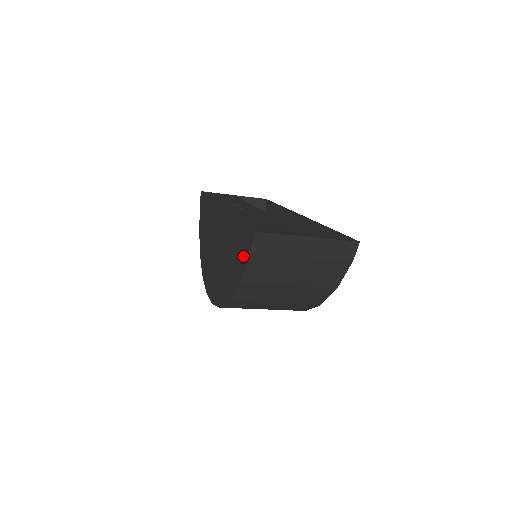
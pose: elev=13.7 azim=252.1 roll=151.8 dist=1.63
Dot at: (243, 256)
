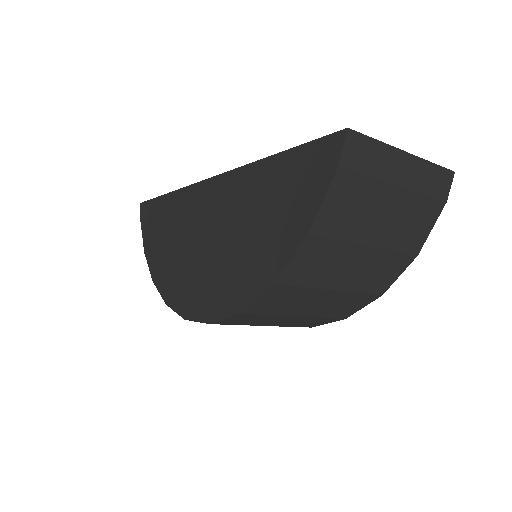
Dot at: (312, 187)
